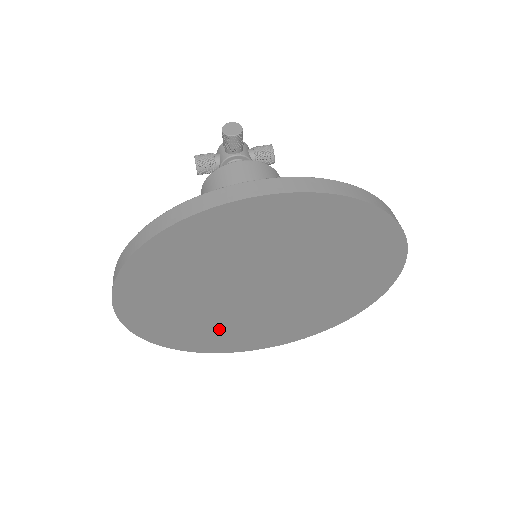
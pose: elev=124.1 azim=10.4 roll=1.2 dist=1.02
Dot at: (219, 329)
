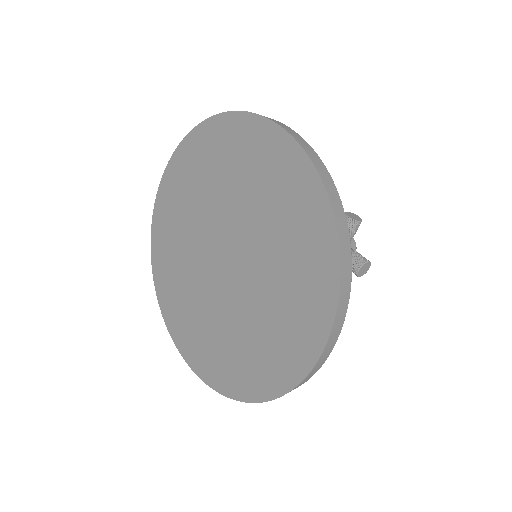
Dot at: (244, 340)
